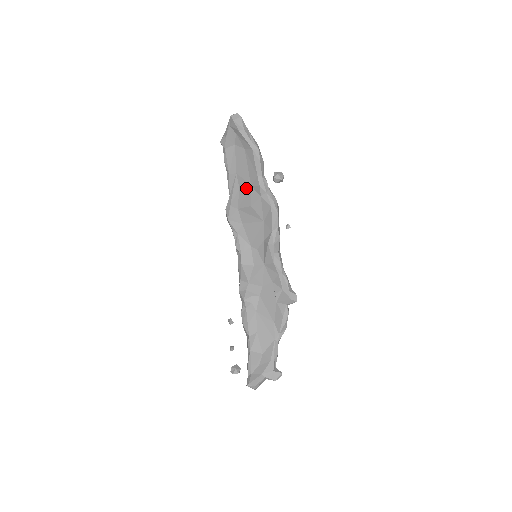
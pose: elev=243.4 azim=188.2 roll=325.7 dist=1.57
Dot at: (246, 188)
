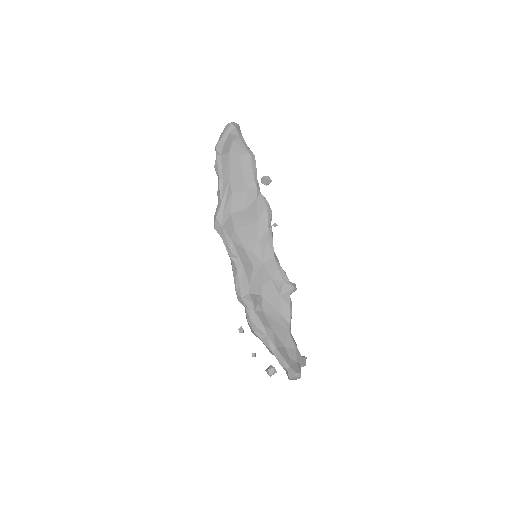
Dot at: (240, 192)
